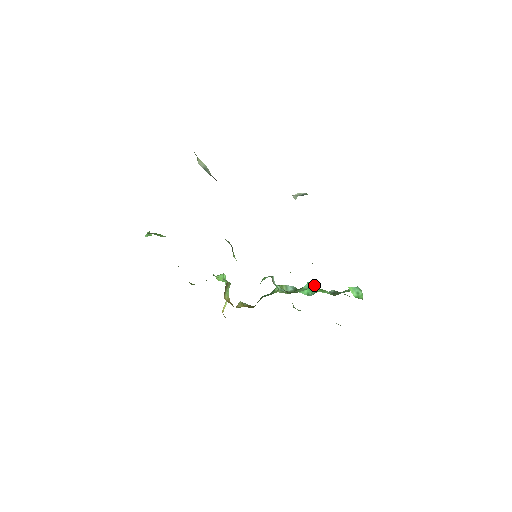
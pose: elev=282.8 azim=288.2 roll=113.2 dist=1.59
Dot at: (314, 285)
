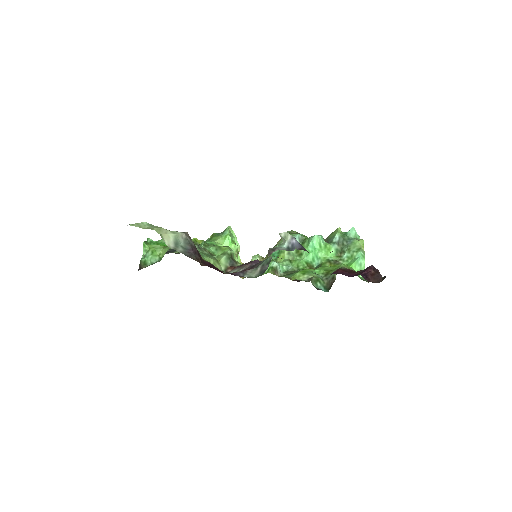
Dot at: (318, 243)
